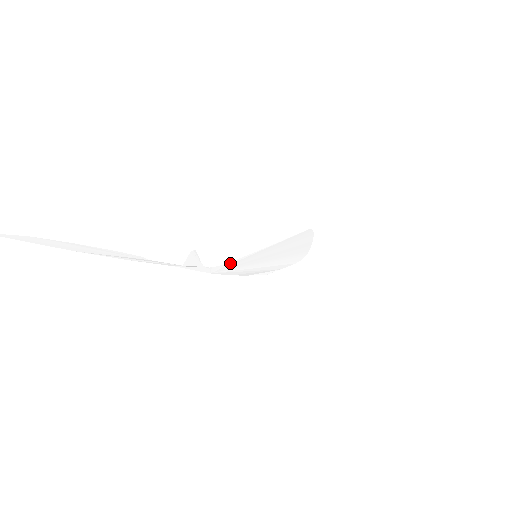
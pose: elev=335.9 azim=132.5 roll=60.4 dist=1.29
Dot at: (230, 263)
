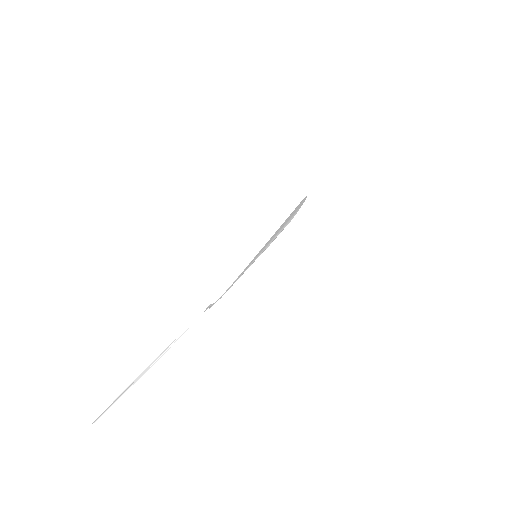
Dot at: (236, 279)
